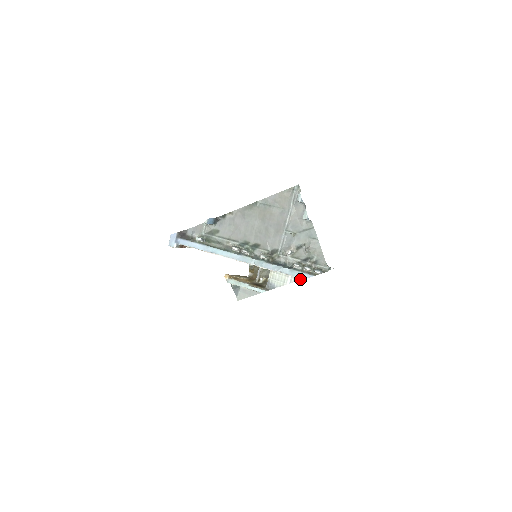
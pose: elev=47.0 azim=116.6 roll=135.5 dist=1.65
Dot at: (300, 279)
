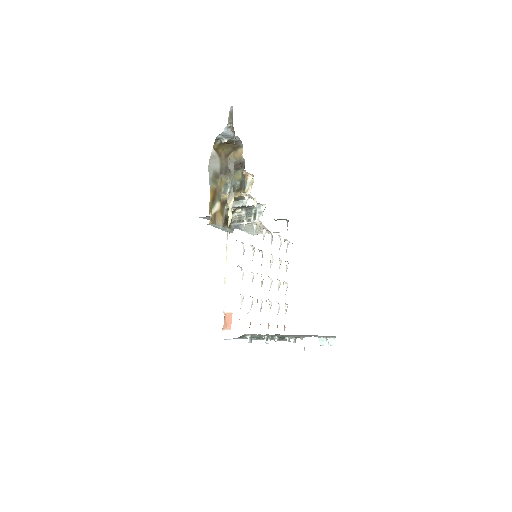
Dot at: occluded
